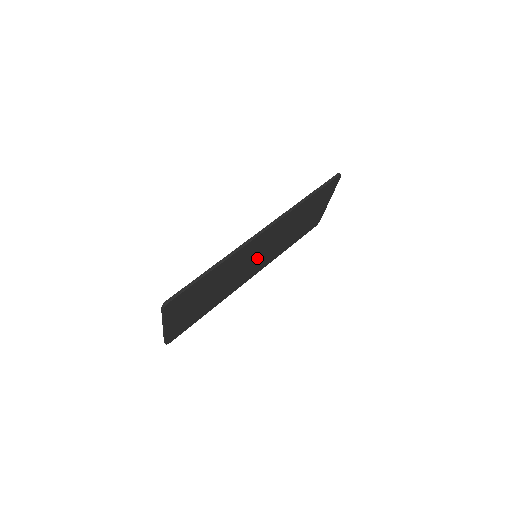
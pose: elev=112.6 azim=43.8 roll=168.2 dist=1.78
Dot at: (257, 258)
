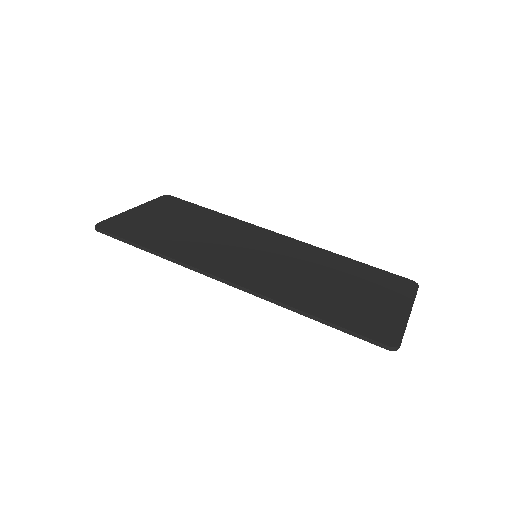
Dot at: (261, 255)
